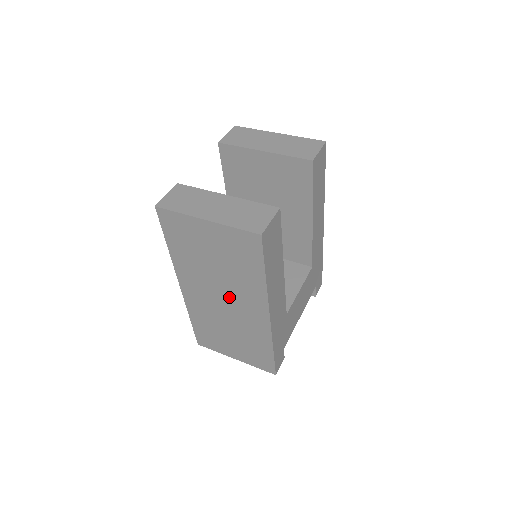
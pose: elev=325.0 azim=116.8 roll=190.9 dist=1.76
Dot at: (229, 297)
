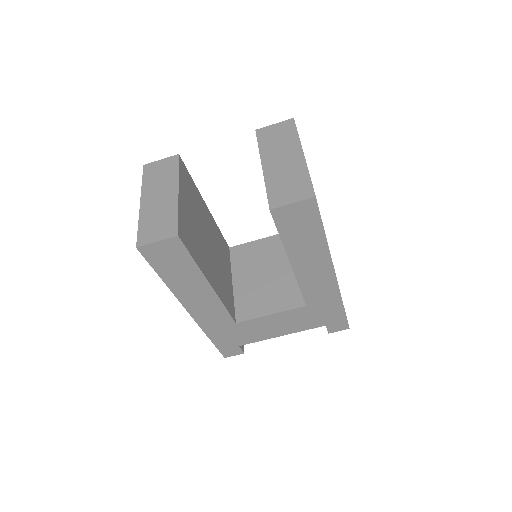
Dot at: occluded
